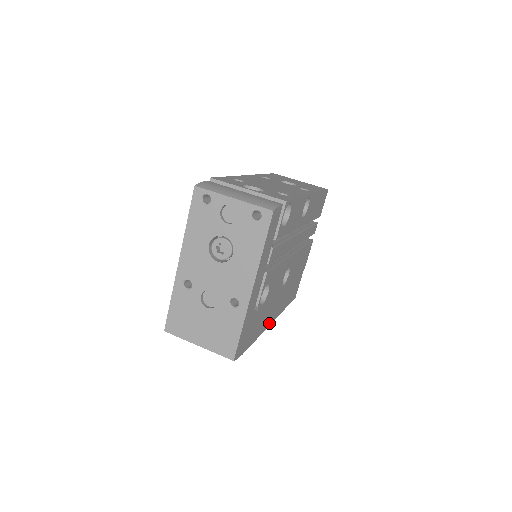
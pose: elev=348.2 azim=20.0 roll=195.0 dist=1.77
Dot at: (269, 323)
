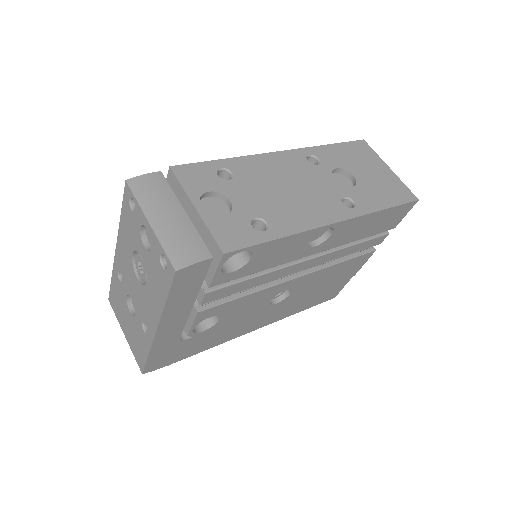
Dot at: (248, 331)
